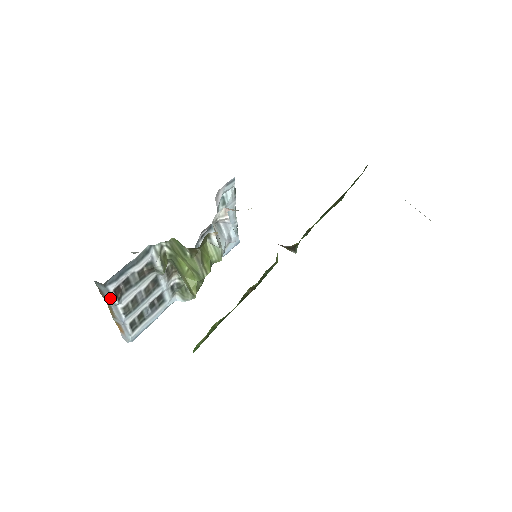
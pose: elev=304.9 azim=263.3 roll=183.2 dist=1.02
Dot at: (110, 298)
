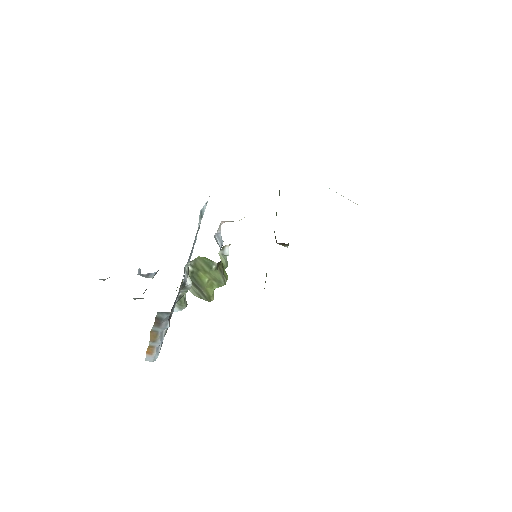
Dot at: (165, 324)
